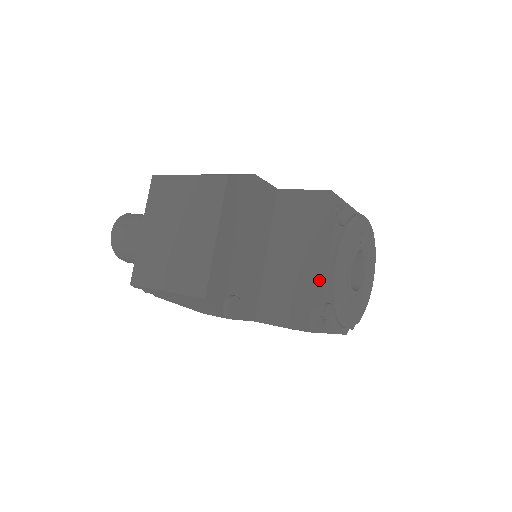
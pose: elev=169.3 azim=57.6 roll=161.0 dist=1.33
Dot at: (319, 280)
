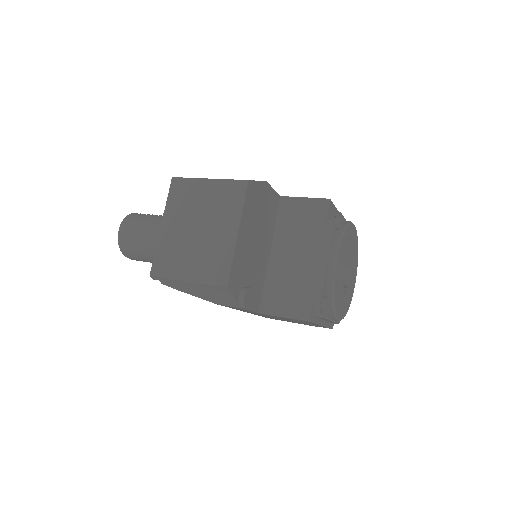
Dot at: (319, 276)
